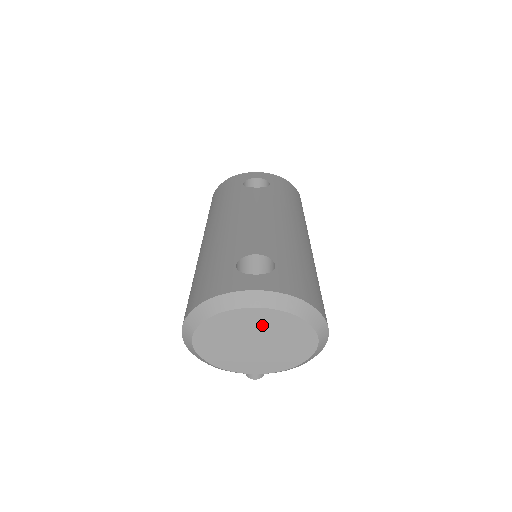
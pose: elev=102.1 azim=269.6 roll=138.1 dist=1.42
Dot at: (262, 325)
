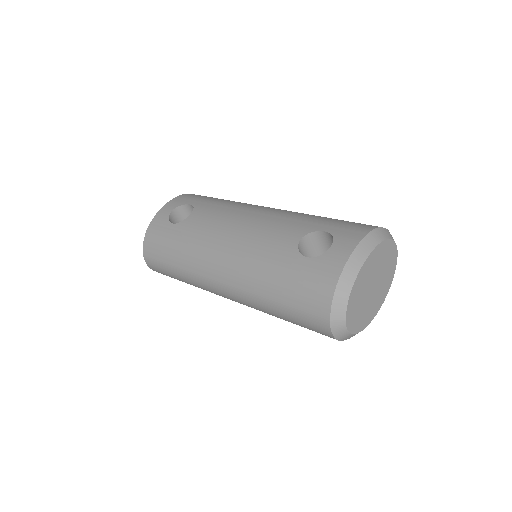
Dot at: (372, 269)
